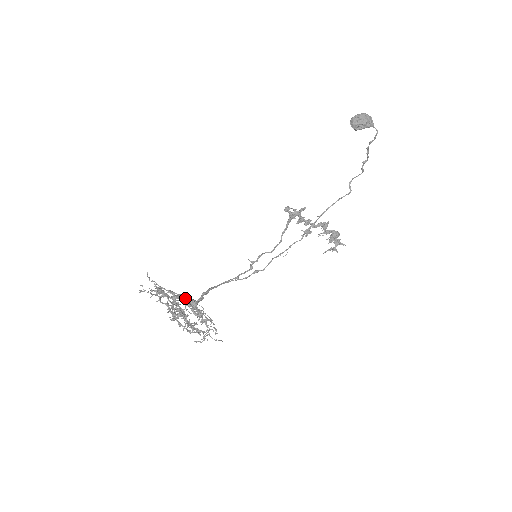
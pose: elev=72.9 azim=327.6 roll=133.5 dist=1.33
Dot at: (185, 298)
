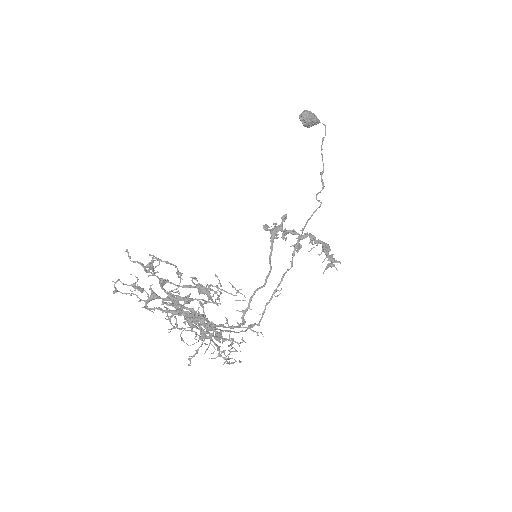
Dot at: (183, 305)
